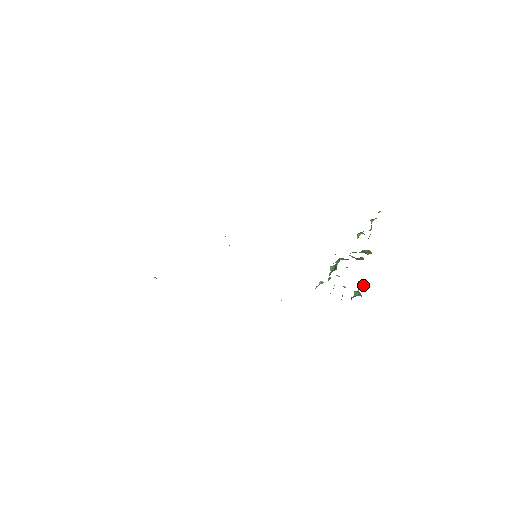
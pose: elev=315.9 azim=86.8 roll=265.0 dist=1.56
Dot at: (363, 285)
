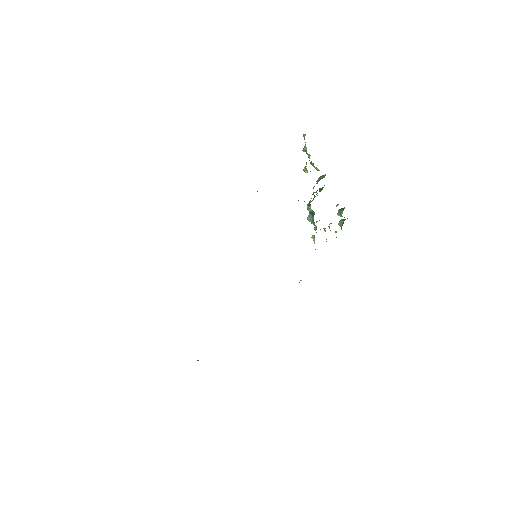
Dot at: (340, 209)
